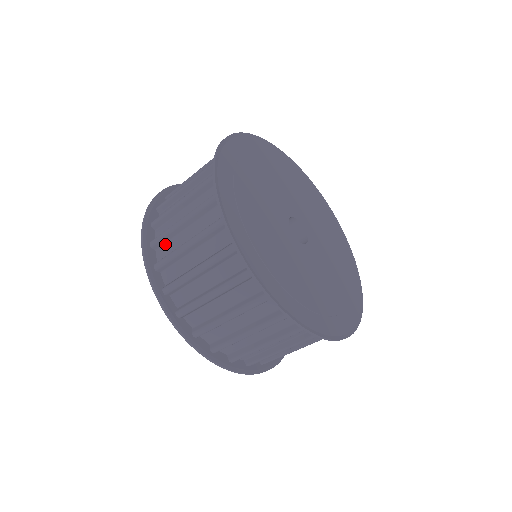
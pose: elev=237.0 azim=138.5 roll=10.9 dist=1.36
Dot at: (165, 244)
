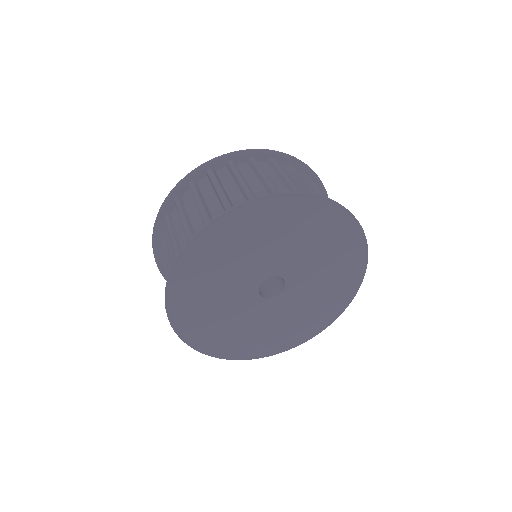
Dot at: occluded
